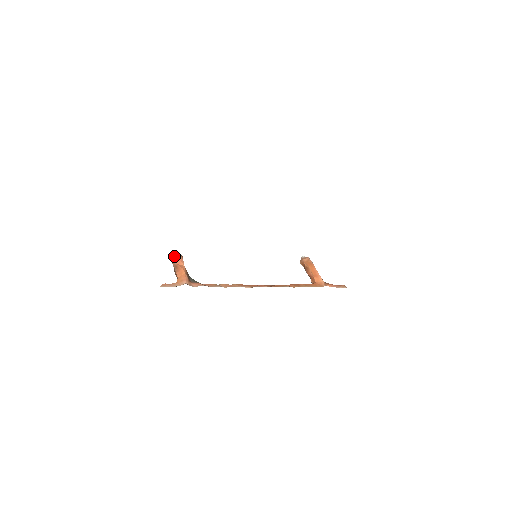
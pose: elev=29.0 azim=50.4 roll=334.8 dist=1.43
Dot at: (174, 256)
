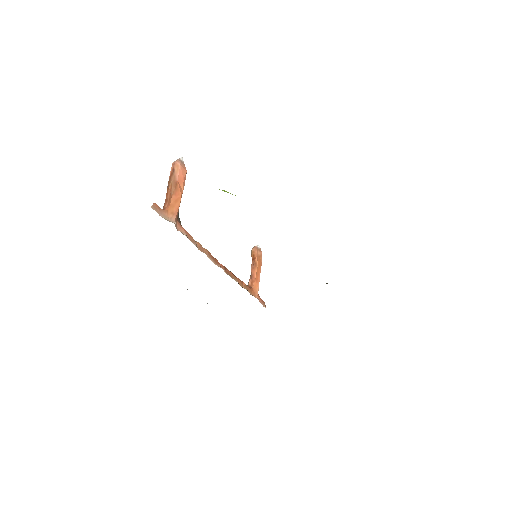
Dot at: (181, 166)
